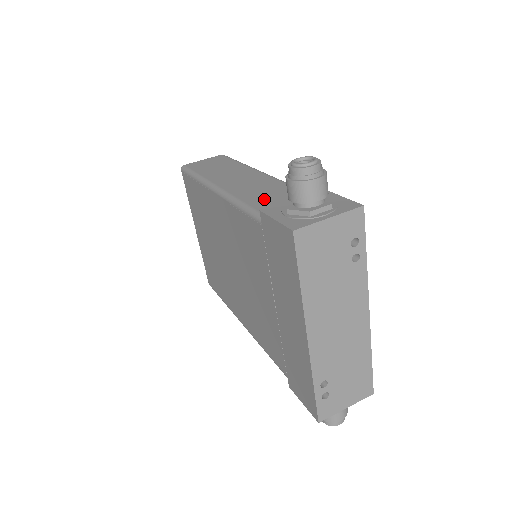
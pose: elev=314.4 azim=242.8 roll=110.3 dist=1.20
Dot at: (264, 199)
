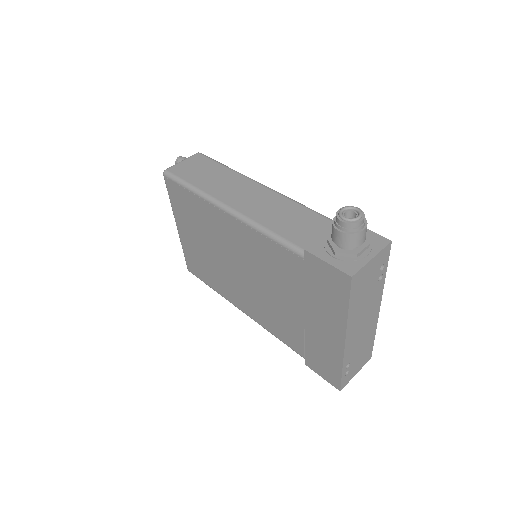
Dot at: (291, 227)
